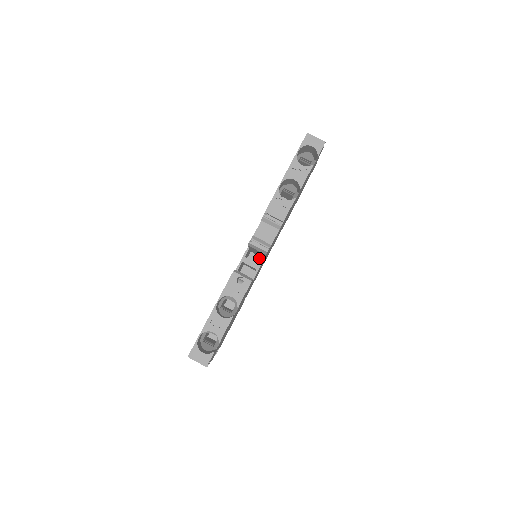
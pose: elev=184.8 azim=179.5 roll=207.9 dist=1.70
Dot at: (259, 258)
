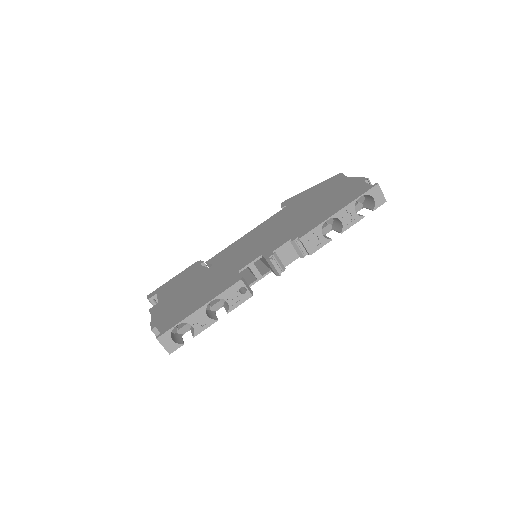
Dot at: occluded
